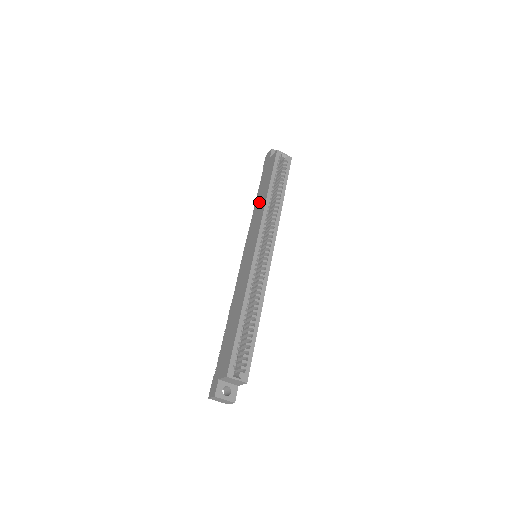
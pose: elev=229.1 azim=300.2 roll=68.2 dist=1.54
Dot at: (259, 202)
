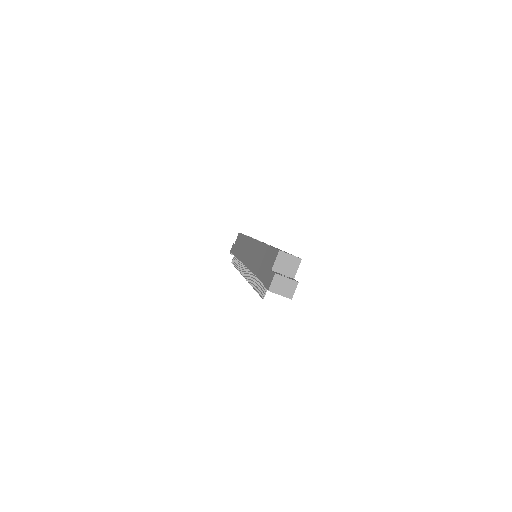
Dot at: (240, 248)
